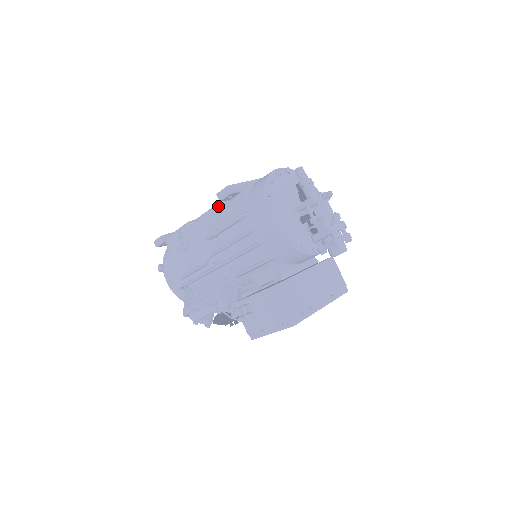
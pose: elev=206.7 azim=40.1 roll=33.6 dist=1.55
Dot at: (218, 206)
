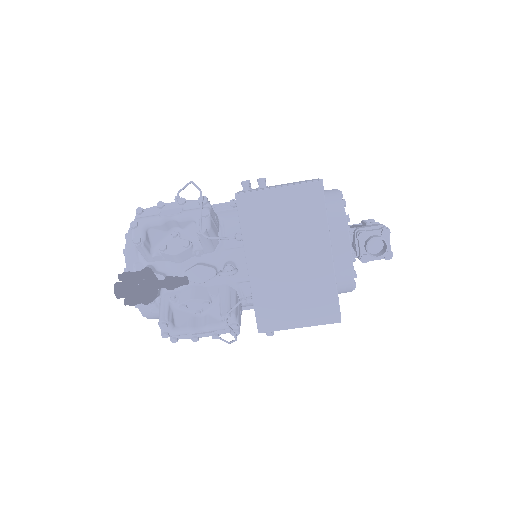
Dot at: occluded
